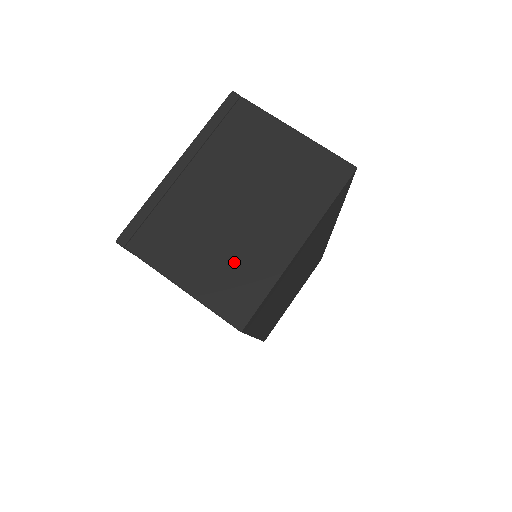
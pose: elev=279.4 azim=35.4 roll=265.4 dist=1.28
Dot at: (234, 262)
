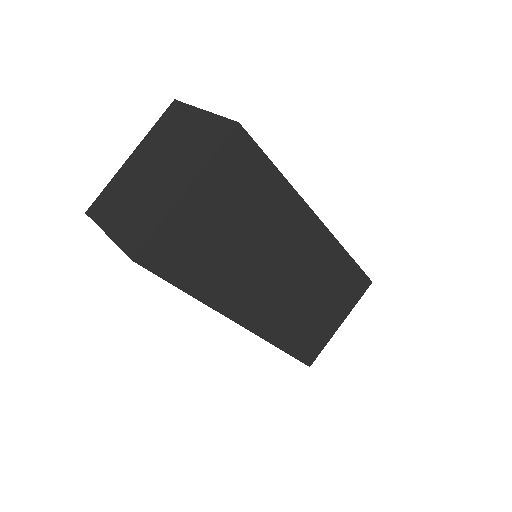
Dot at: (142, 211)
